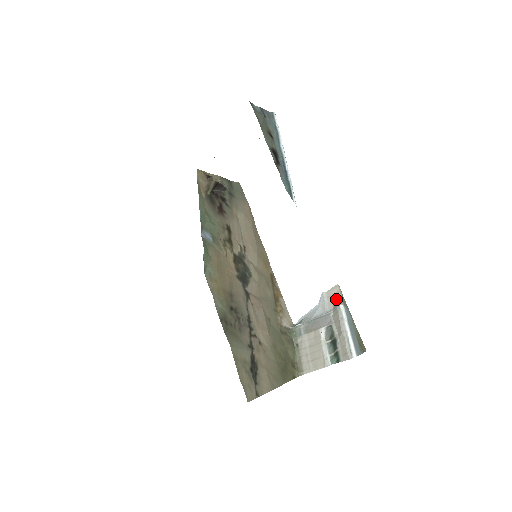
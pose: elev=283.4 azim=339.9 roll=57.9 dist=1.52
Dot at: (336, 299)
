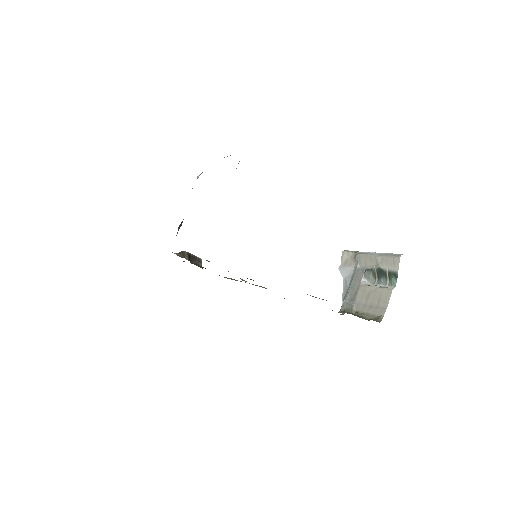
Dot at: (351, 257)
